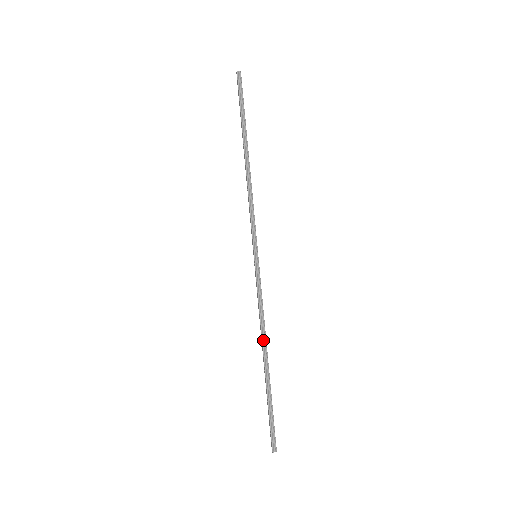
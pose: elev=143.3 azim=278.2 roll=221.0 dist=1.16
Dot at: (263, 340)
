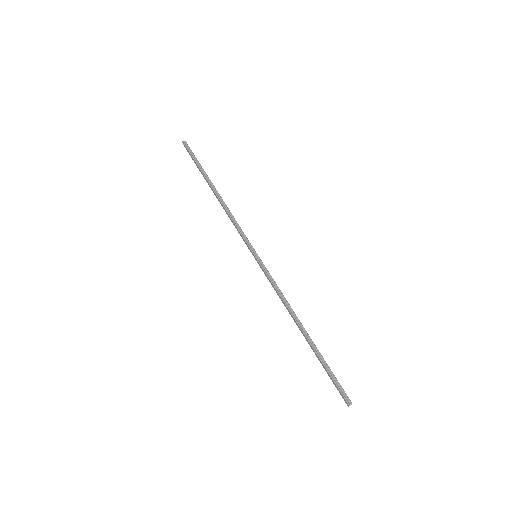
Dot at: (293, 316)
